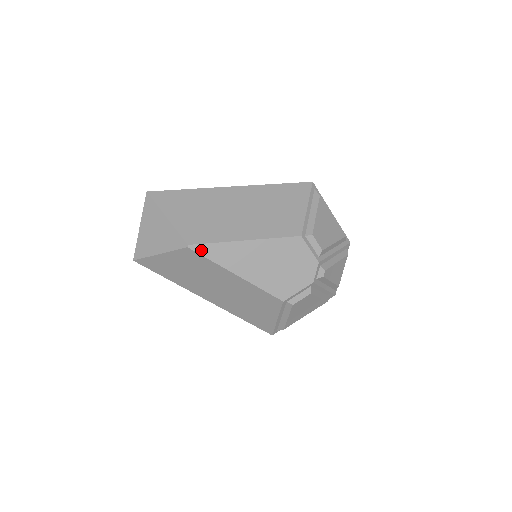
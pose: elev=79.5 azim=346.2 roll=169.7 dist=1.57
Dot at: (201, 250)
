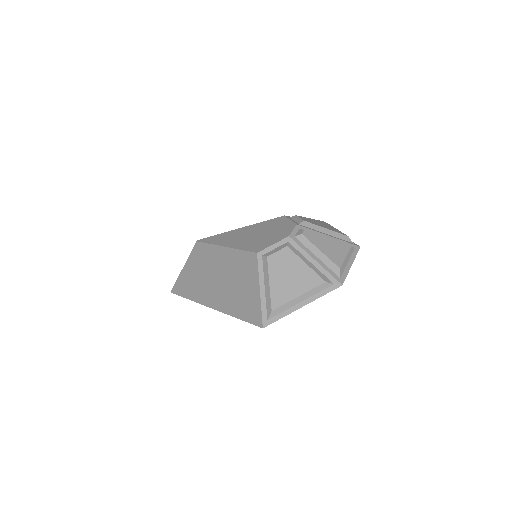
Dot at: (205, 240)
